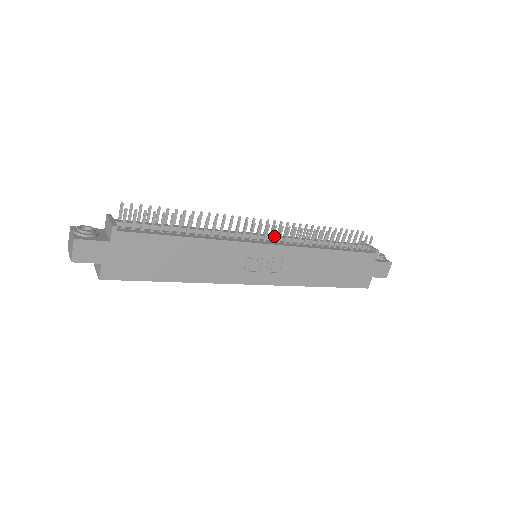
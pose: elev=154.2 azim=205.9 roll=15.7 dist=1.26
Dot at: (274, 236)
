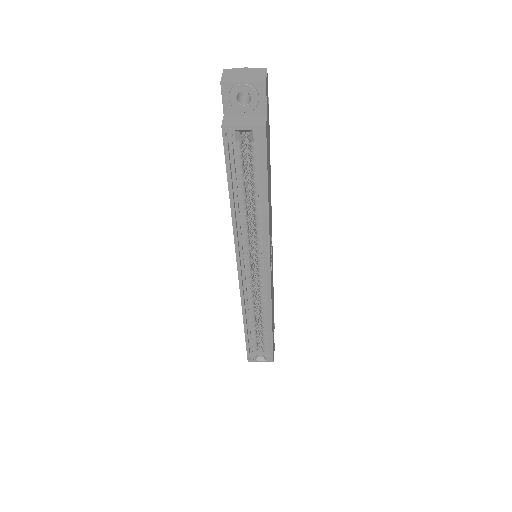
Dot at: occluded
